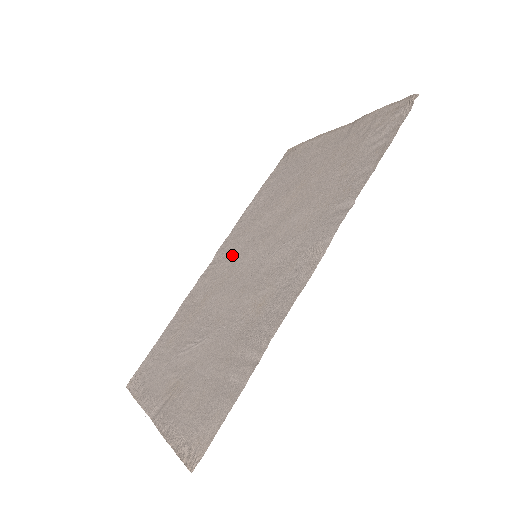
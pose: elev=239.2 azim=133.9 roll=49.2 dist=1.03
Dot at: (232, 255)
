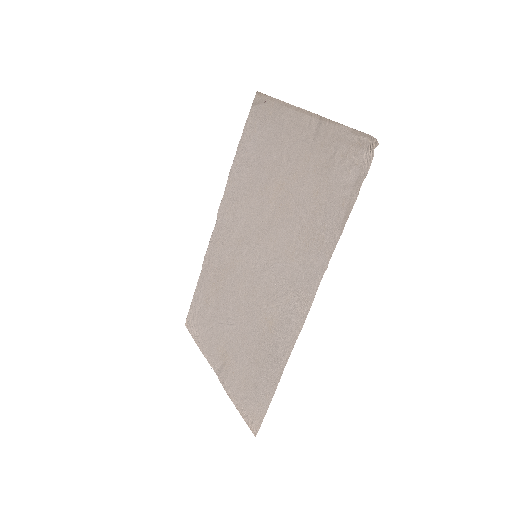
Dot at: (234, 233)
